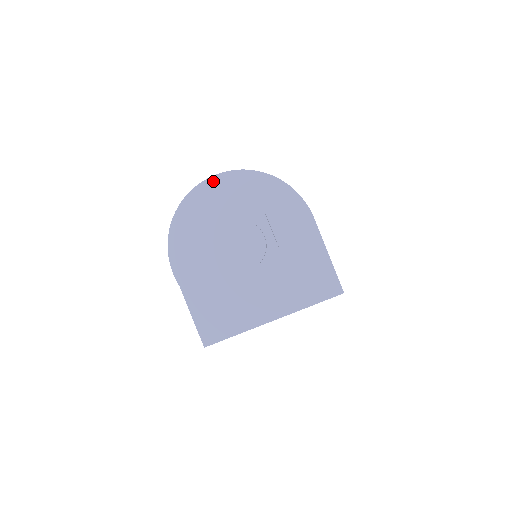
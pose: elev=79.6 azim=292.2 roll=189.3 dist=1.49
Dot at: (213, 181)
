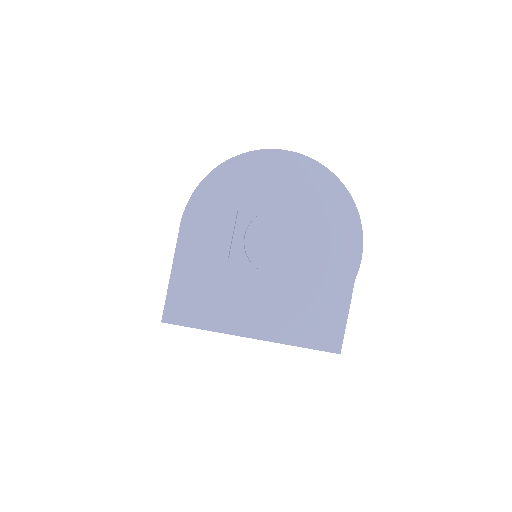
Dot at: (286, 156)
